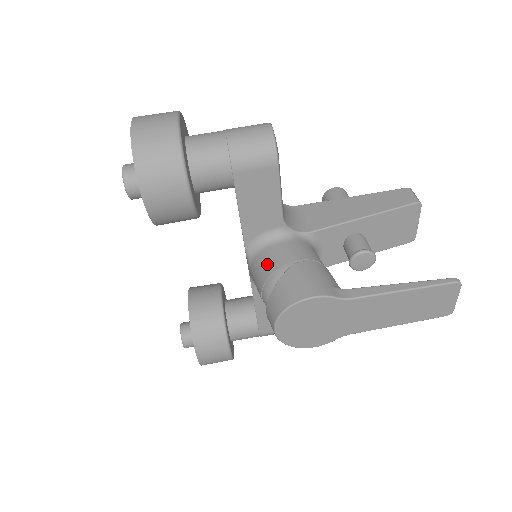
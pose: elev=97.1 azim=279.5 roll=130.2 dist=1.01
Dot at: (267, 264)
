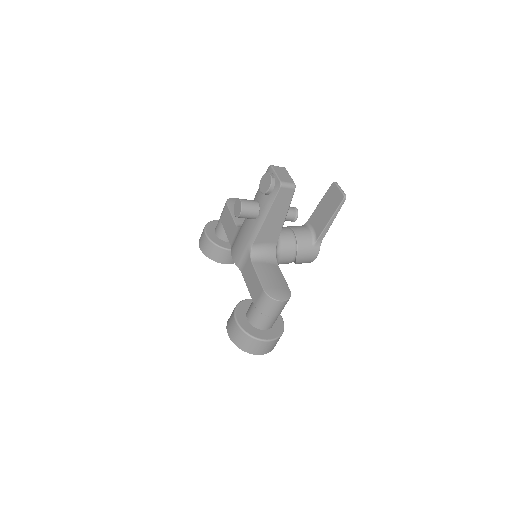
Dot at: occluded
